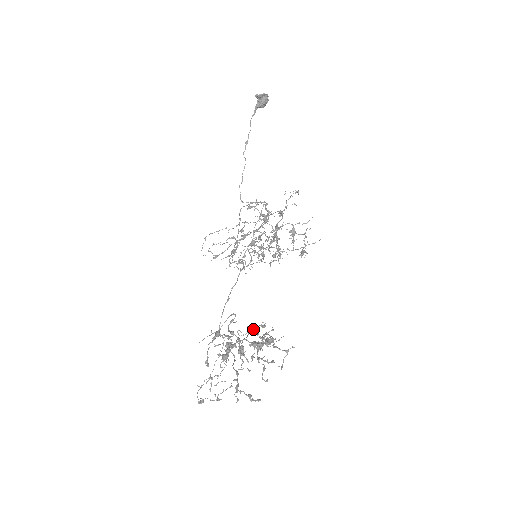
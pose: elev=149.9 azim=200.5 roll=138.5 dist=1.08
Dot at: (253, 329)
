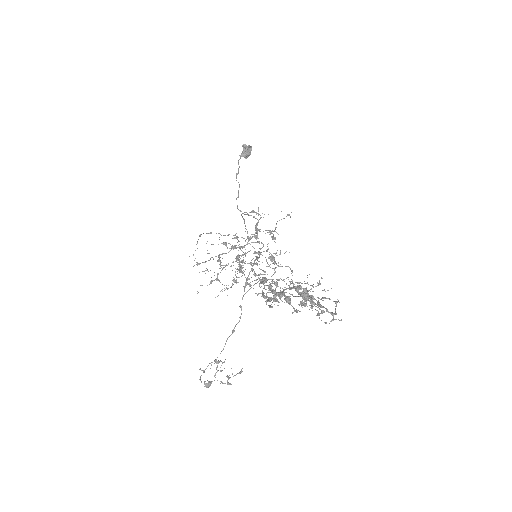
Dot at: (292, 288)
